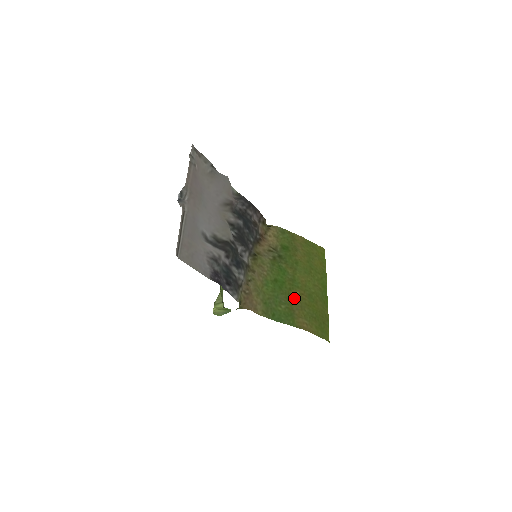
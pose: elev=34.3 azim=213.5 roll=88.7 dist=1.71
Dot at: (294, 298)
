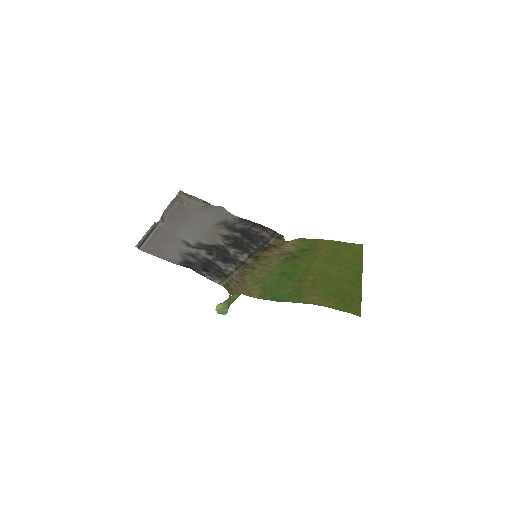
Dot at: (305, 282)
